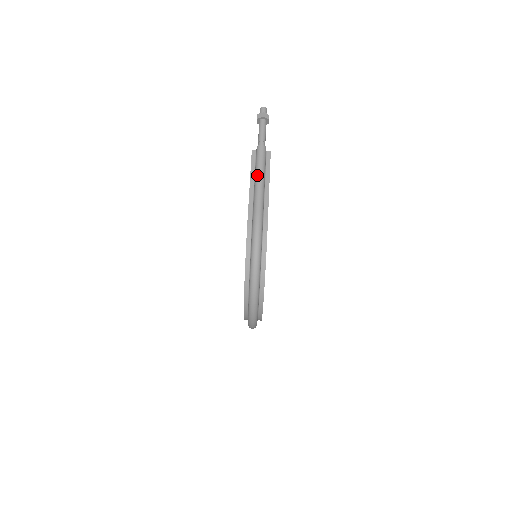
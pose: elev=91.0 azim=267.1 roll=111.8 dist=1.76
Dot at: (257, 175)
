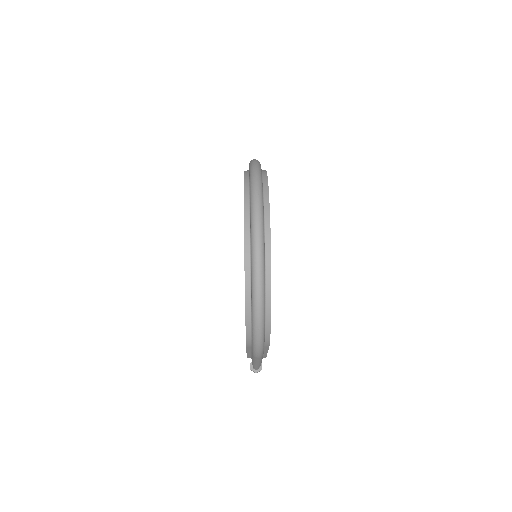
Dot at: occluded
